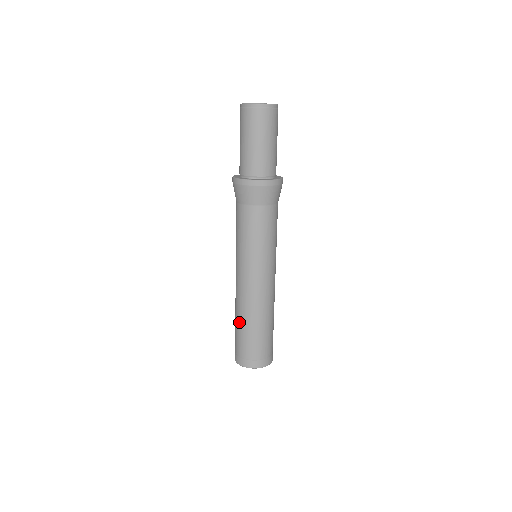
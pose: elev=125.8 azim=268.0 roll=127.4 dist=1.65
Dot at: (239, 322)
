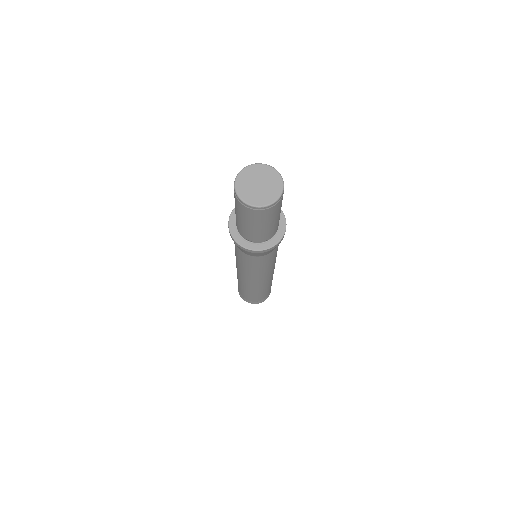
Dot at: (239, 285)
